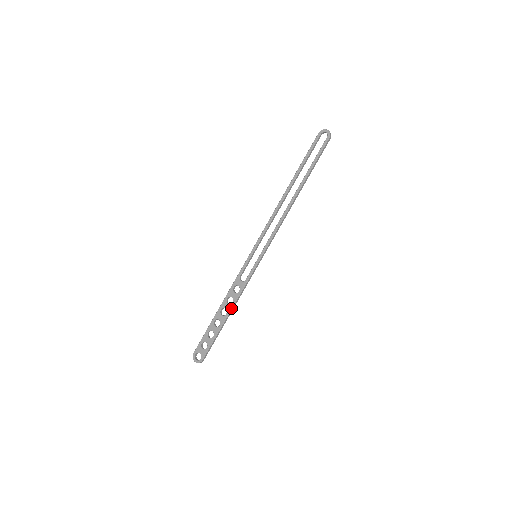
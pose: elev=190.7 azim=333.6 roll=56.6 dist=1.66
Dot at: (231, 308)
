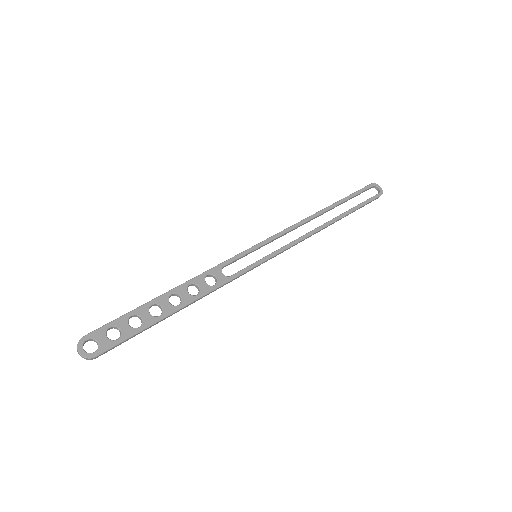
Dot at: (192, 301)
